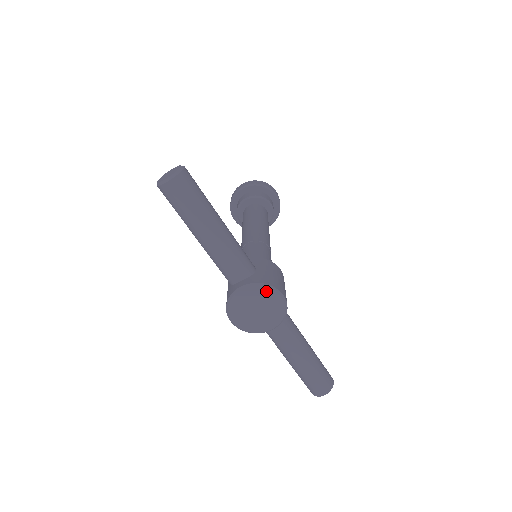
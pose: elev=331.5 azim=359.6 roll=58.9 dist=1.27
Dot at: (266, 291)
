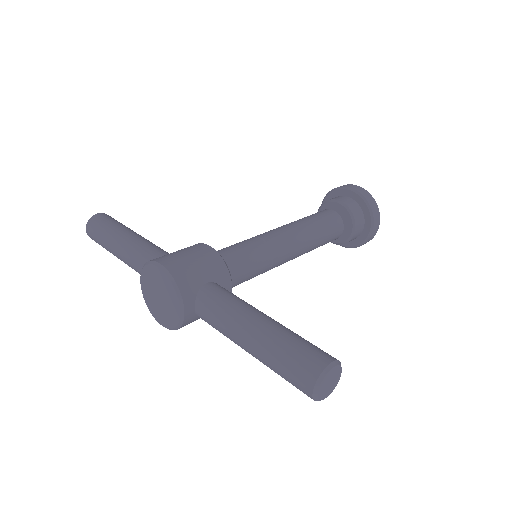
Dot at: (148, 270)
